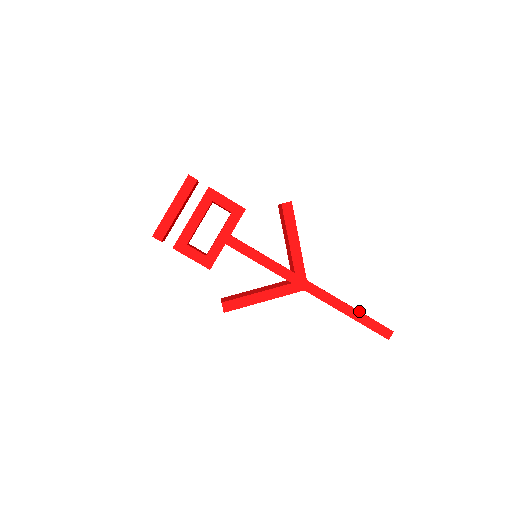
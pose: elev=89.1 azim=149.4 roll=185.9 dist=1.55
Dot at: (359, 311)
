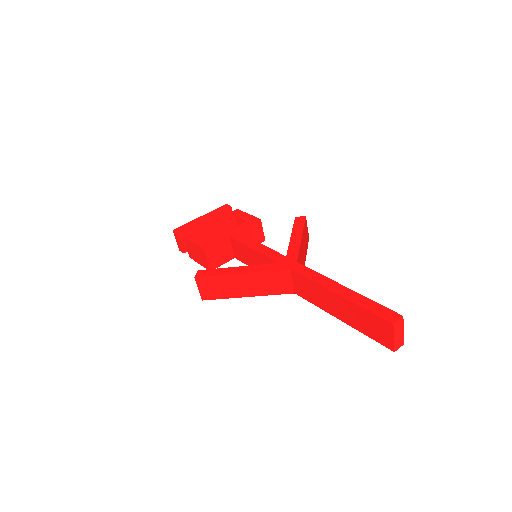
Dot at: (354, 291)
